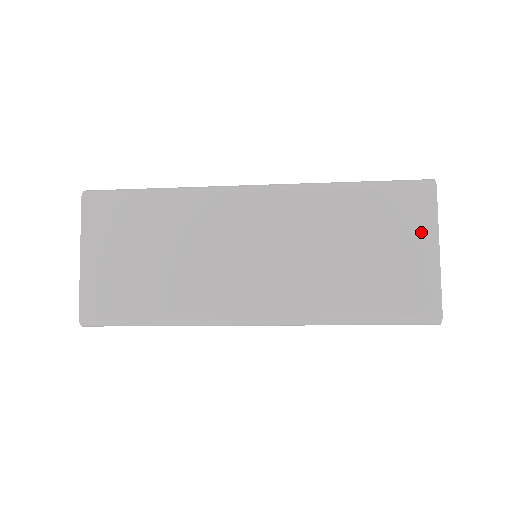
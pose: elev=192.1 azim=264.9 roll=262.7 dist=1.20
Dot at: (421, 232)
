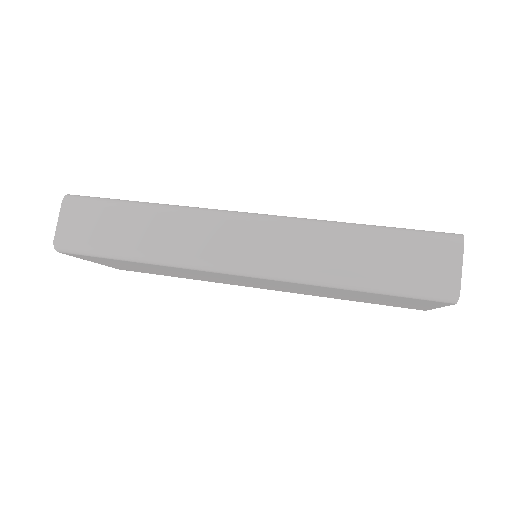
Dot at: occluded
